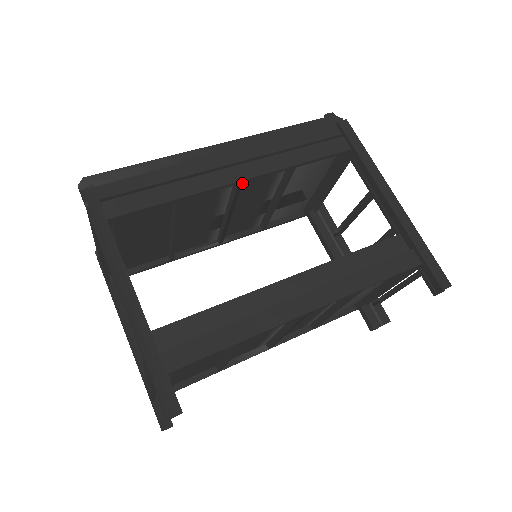
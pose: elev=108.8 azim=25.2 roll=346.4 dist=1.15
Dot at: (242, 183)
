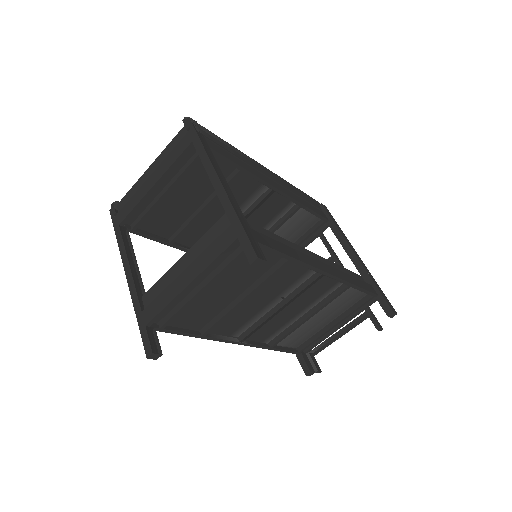
Dot at: occluded
